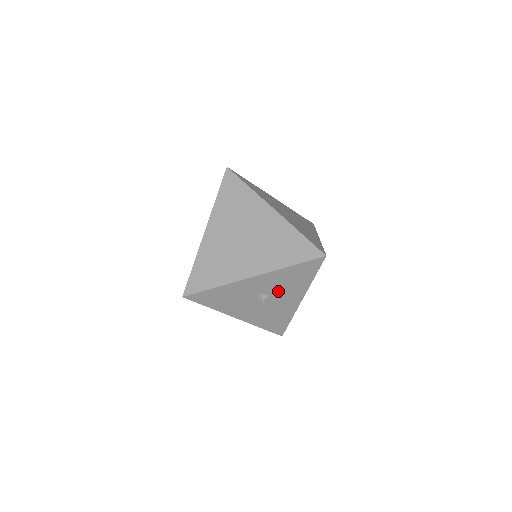
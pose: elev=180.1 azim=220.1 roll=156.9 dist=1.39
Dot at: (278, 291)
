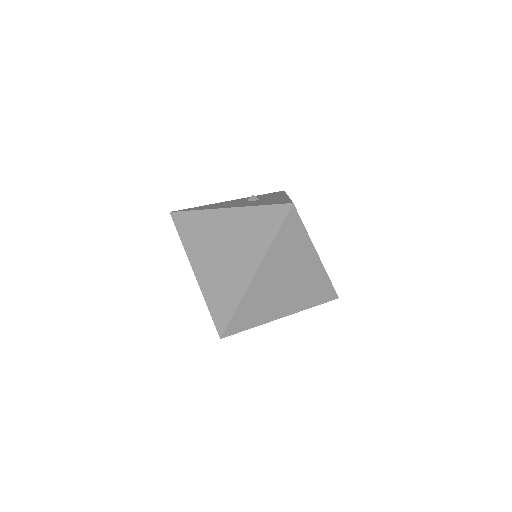
Dot at: occluded
